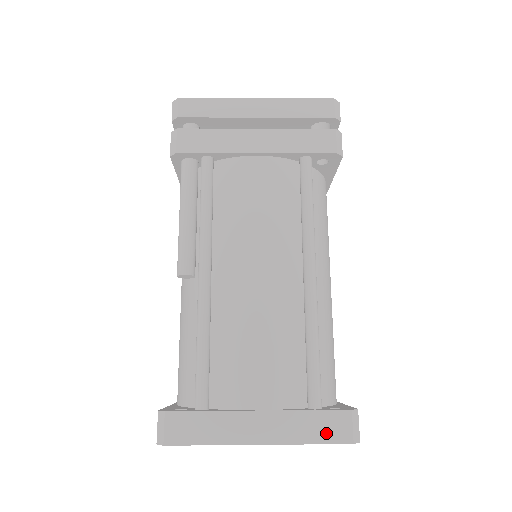
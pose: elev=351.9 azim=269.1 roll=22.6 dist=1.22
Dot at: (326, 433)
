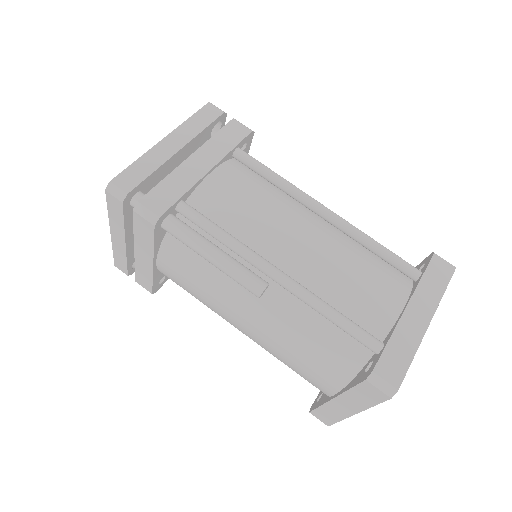
Dot at: (442, 278)
